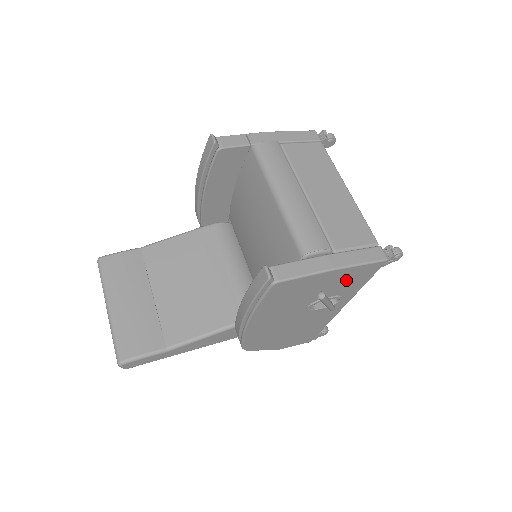
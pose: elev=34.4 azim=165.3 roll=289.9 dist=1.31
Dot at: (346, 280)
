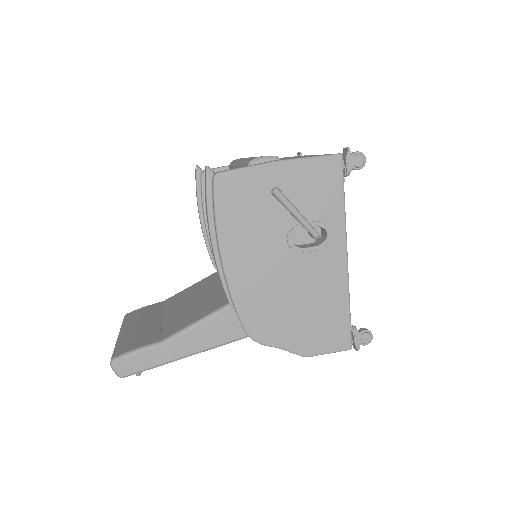
Dot at: (309, 188)
